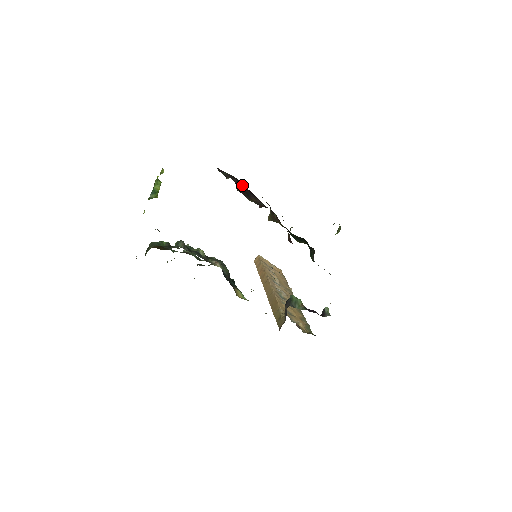
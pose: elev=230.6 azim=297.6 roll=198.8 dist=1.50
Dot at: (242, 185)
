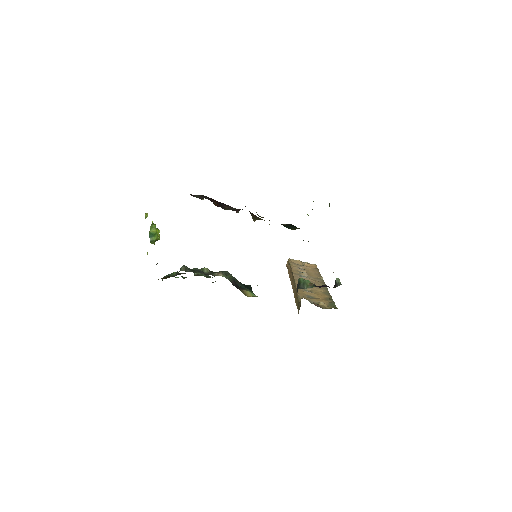
Dot at: (212, 199)
